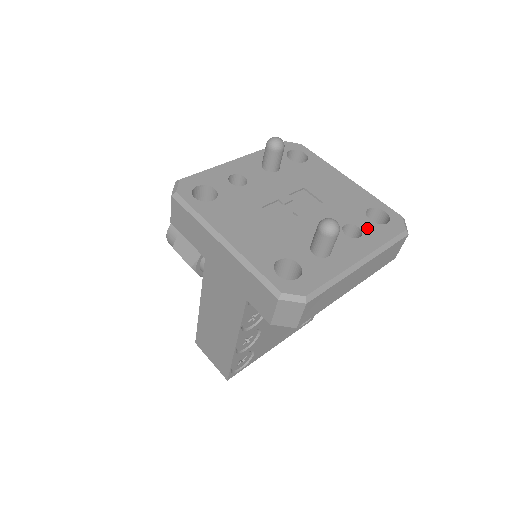
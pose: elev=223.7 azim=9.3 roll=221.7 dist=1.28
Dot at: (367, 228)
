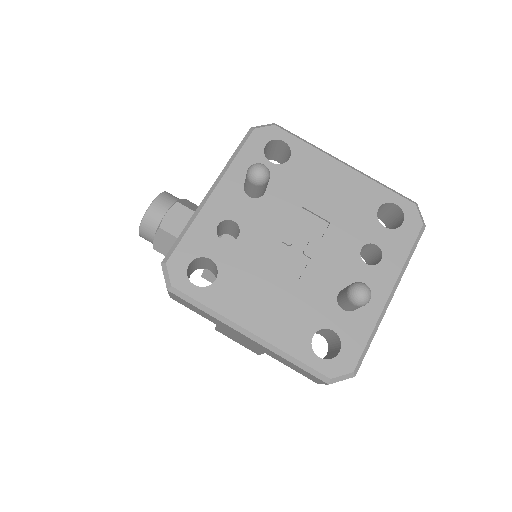
Dot at: (385, 242)
